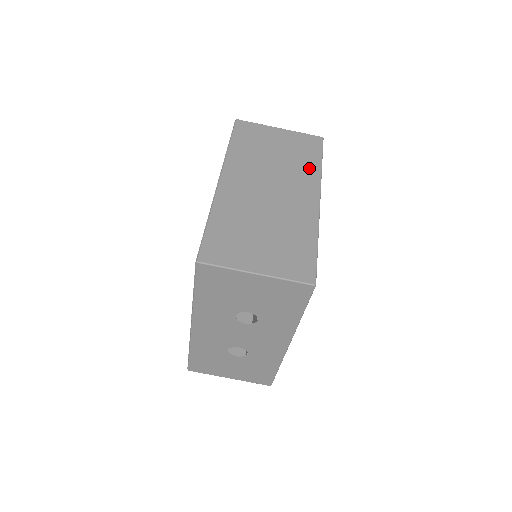
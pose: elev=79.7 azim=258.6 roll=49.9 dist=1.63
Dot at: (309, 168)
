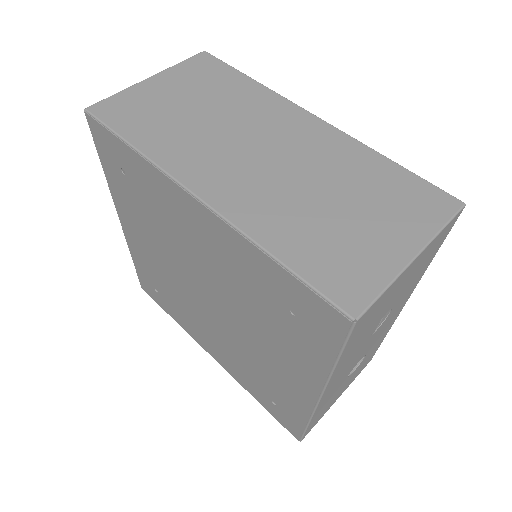
Dot at: (251, 94)
